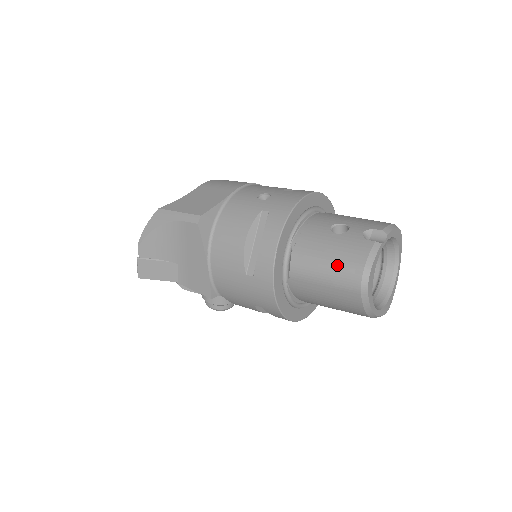
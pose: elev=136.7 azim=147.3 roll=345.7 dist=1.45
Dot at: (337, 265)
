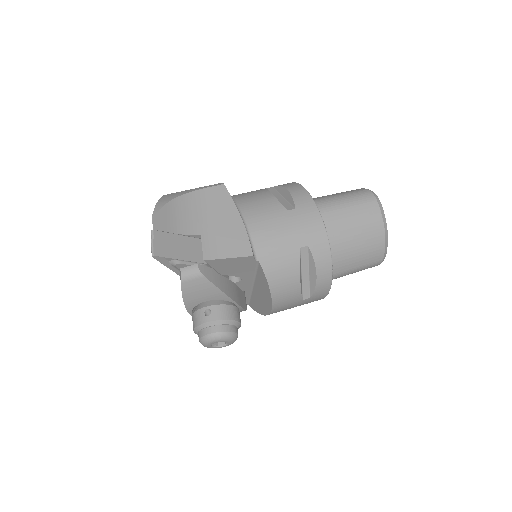
Dot at: (349, 193)
